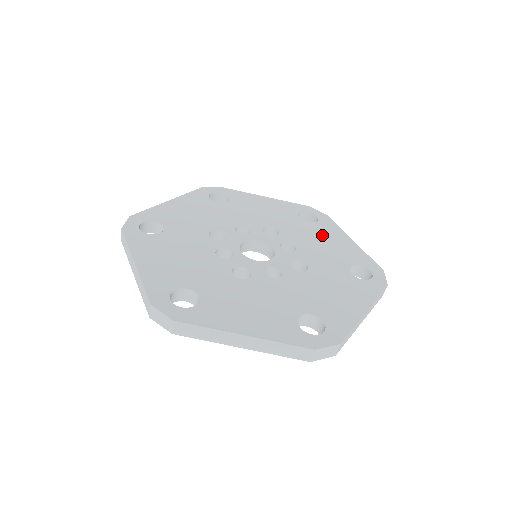
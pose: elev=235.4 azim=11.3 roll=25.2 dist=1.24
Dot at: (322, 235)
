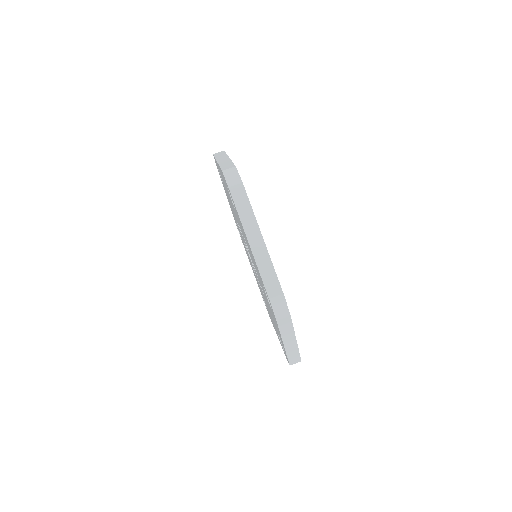
Dot at: occluded
